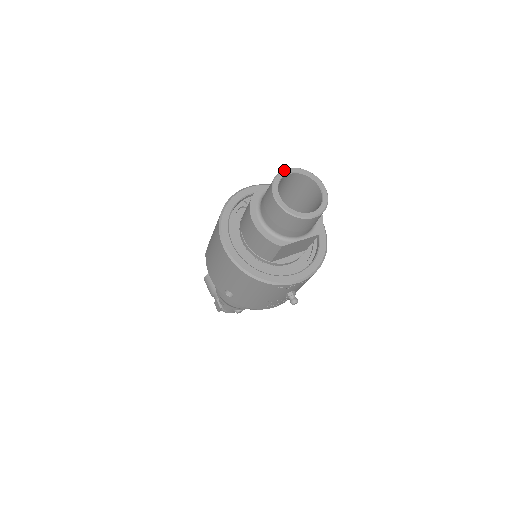
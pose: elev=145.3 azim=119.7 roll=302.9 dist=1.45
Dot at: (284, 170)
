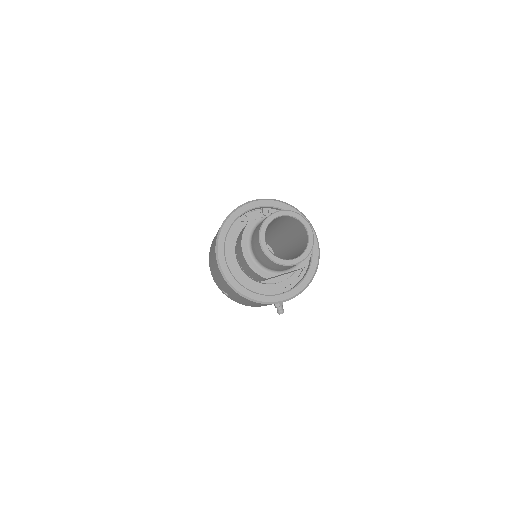
Dot at: (274, 213)
